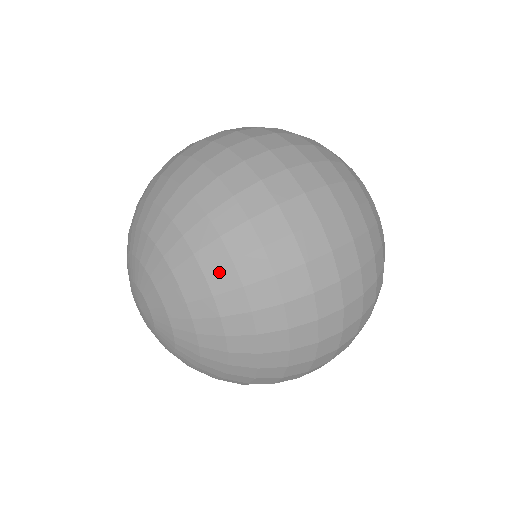
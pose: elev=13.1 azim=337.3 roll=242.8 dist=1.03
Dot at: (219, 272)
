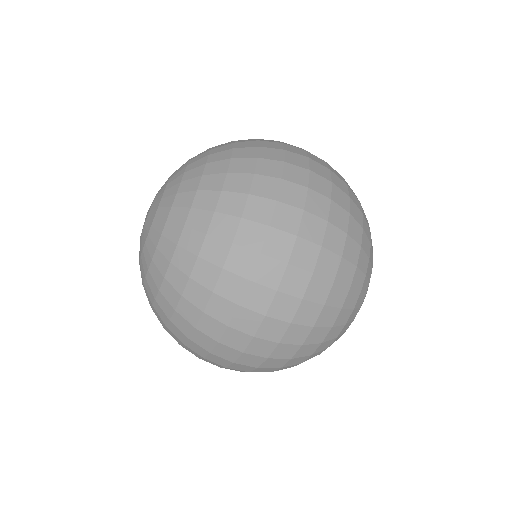
Dot at: (178, 272)
